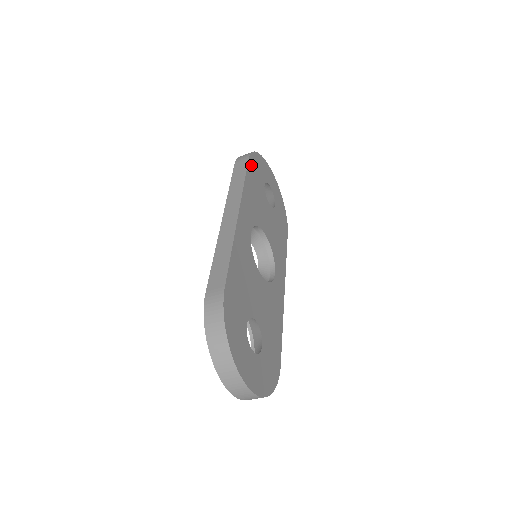
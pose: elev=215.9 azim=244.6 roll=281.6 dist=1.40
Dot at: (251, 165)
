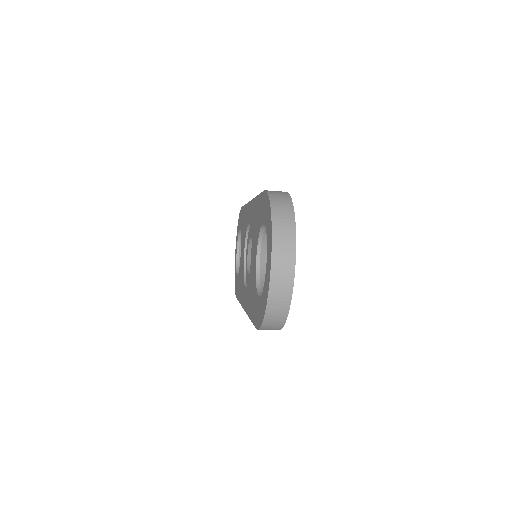
Dot at: occluded
